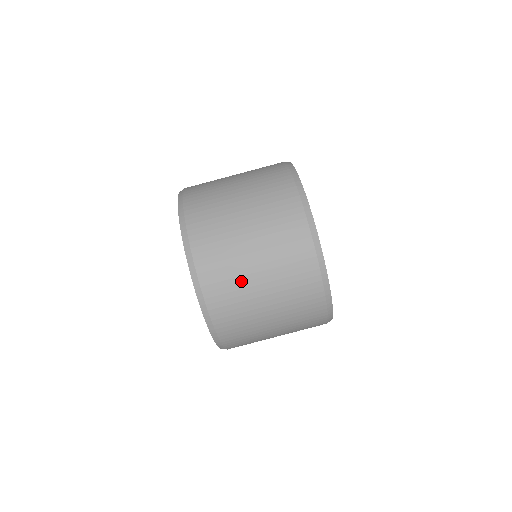
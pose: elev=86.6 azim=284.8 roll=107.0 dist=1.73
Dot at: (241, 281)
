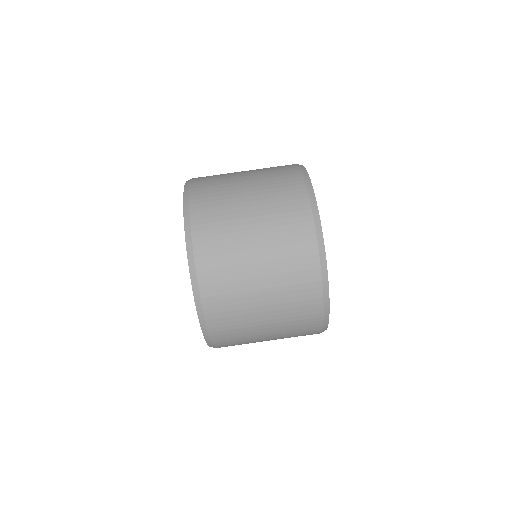
Dot at: (243, 302)
